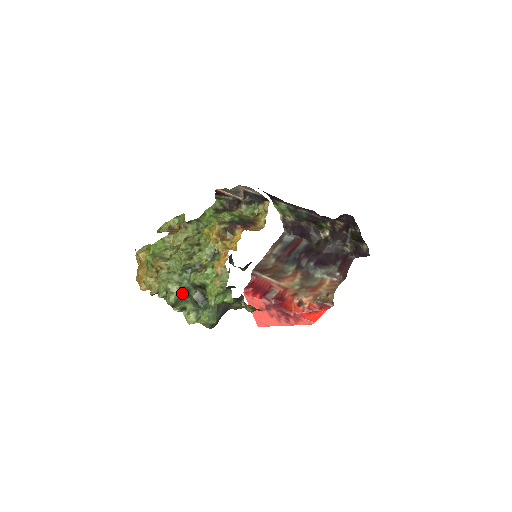
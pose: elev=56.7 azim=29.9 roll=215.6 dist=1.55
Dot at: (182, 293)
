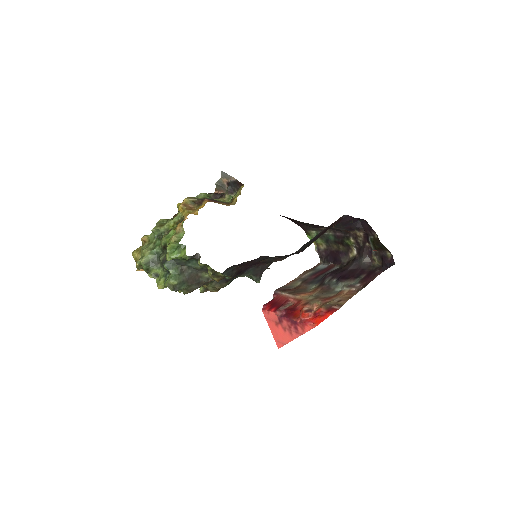
Dot at: (153, 258)
